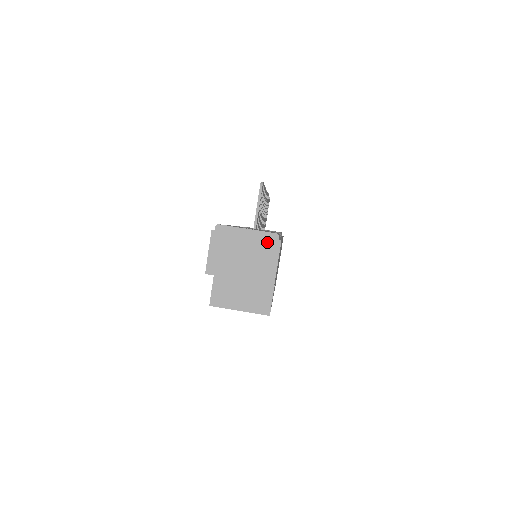
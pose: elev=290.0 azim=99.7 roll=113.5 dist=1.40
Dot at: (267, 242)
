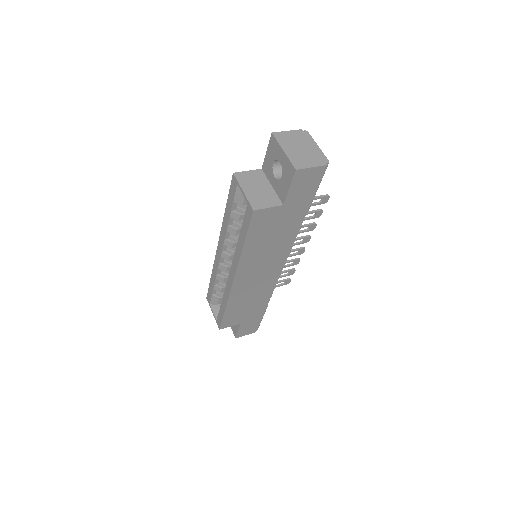
Dot at: (320, 158)
